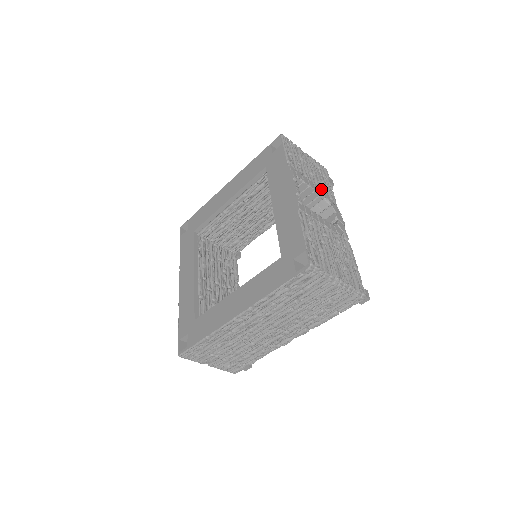
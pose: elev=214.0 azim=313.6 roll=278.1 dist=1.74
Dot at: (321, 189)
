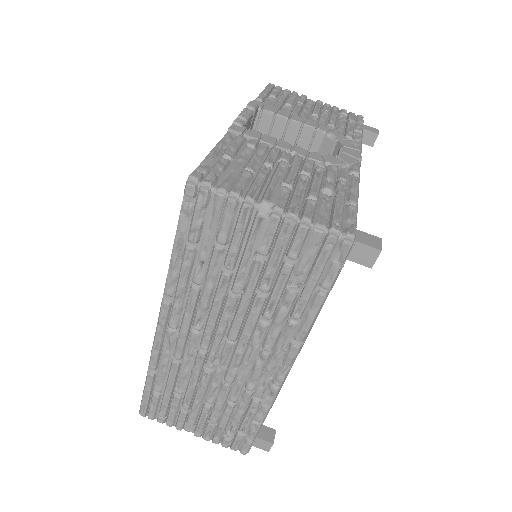
Dot at: (322, 125)
